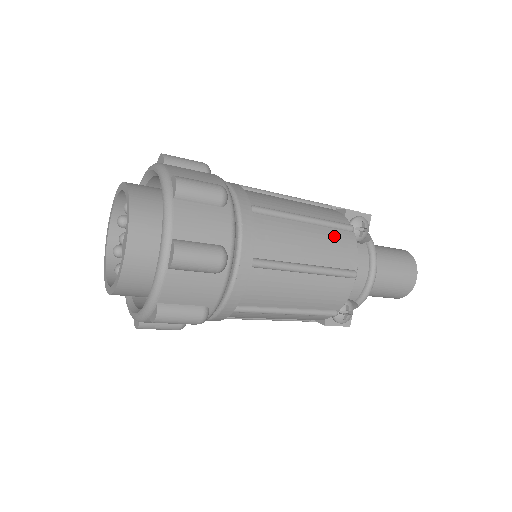
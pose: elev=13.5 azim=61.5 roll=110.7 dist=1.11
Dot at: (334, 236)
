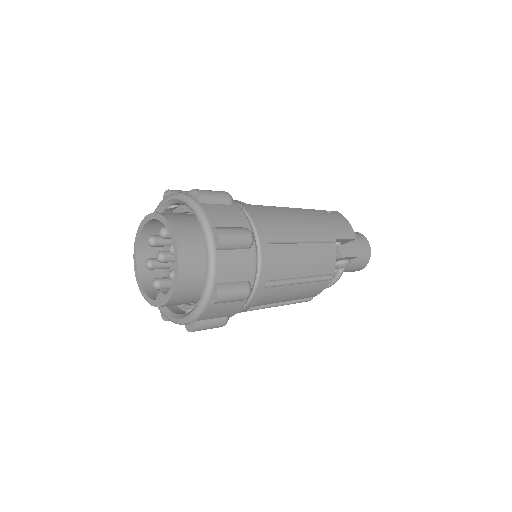
Dot at: (314, 287)
